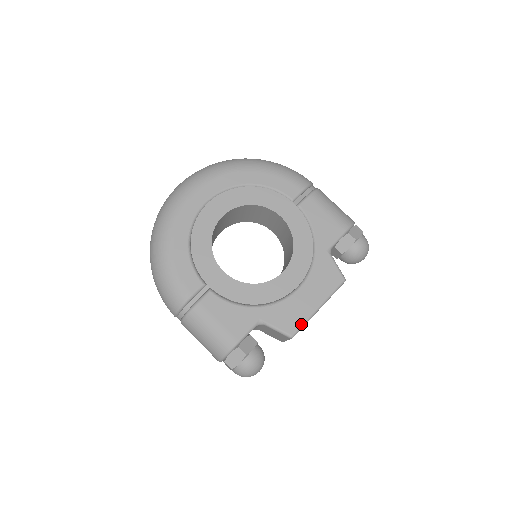
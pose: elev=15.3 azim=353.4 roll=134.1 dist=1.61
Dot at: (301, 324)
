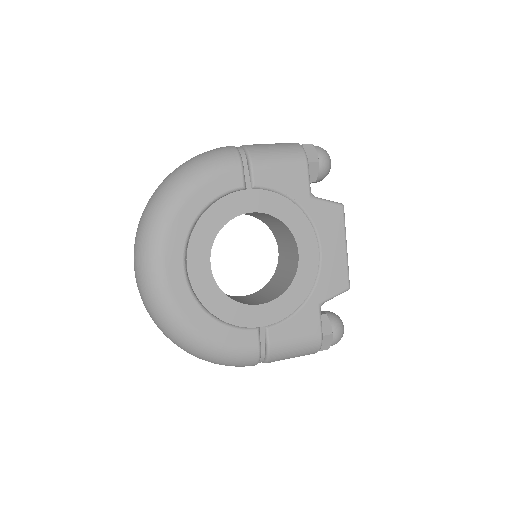
Dot at: (347, 273)
